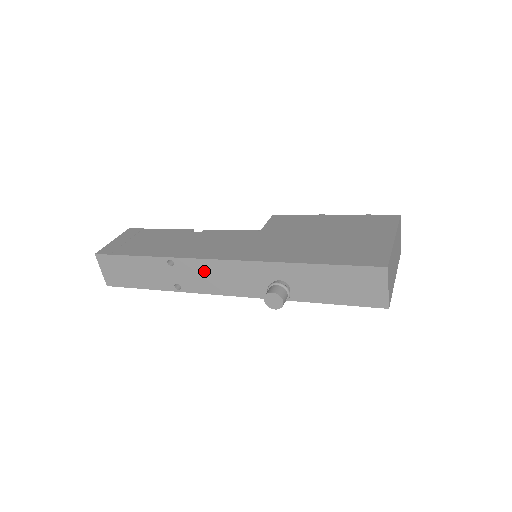
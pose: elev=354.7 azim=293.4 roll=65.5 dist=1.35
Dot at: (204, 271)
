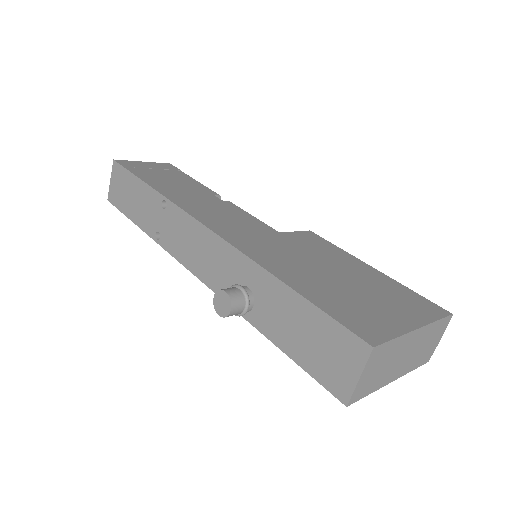
Dot at: (187, 232)
